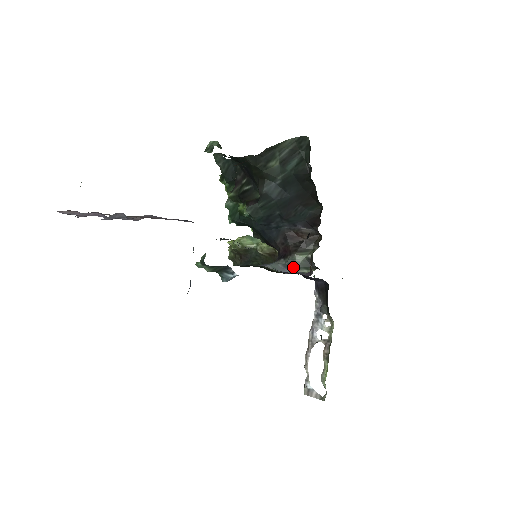
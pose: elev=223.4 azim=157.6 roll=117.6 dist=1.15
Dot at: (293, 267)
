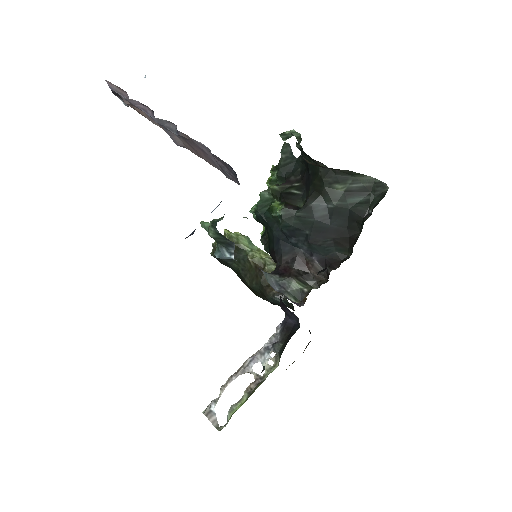
Dot at: (284, 289)
